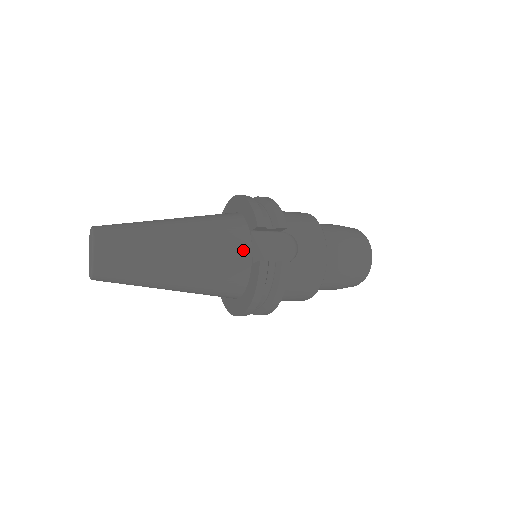
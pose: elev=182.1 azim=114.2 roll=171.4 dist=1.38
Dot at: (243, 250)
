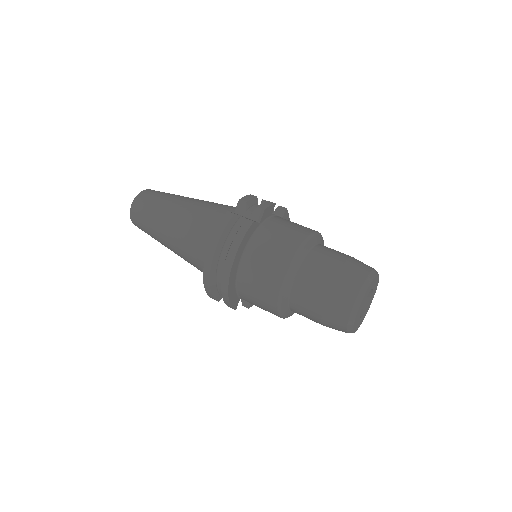
Dot at: occluded
